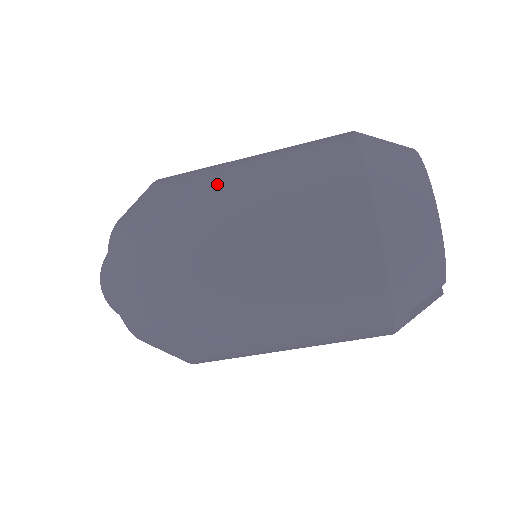
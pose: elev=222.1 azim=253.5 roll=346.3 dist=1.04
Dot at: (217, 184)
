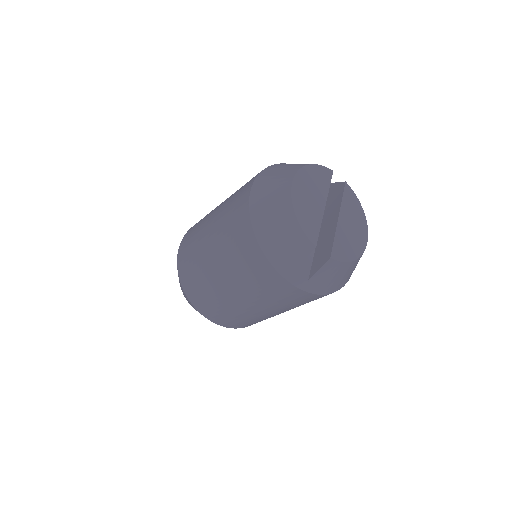
Dot at: (210, 213)
